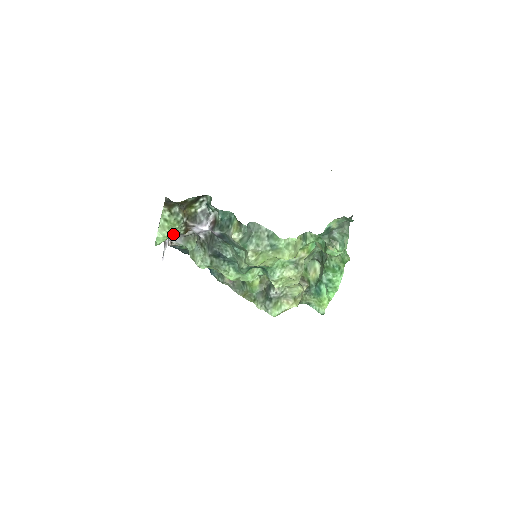
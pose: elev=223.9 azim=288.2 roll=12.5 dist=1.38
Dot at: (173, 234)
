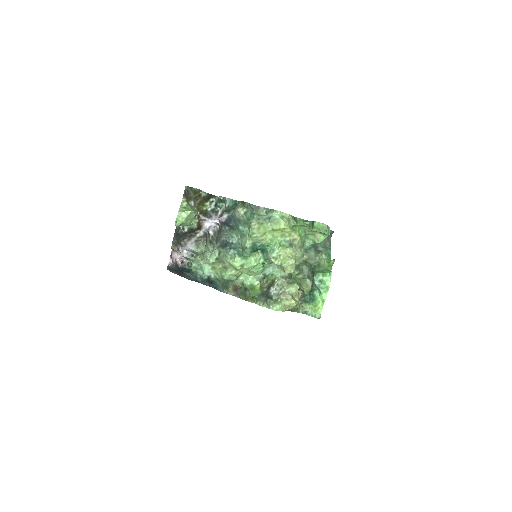
Dot at: (189, 222)
